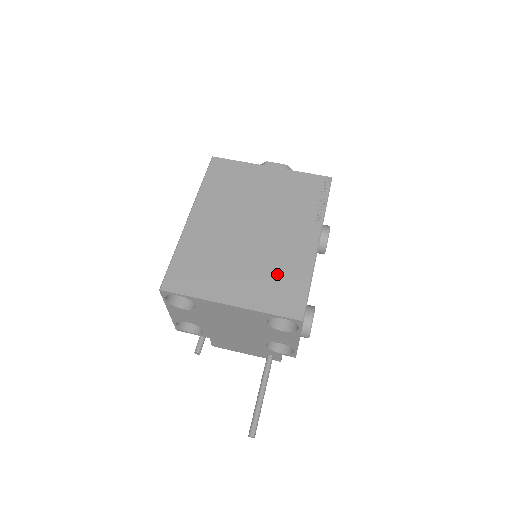
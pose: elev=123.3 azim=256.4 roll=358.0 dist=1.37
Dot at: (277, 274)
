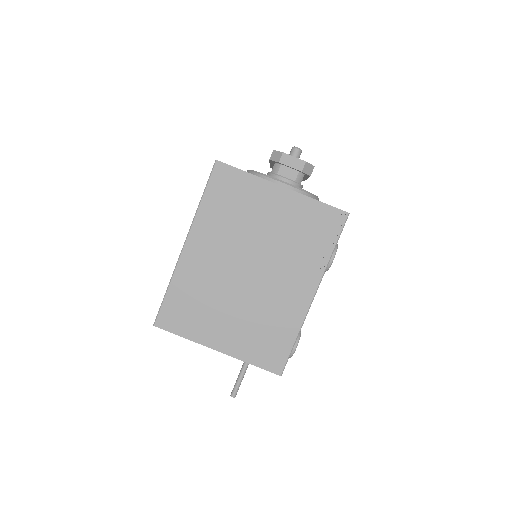
Dot at: (266, 326)
